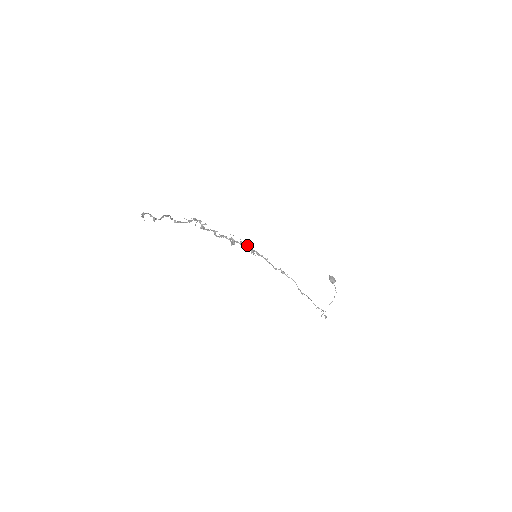
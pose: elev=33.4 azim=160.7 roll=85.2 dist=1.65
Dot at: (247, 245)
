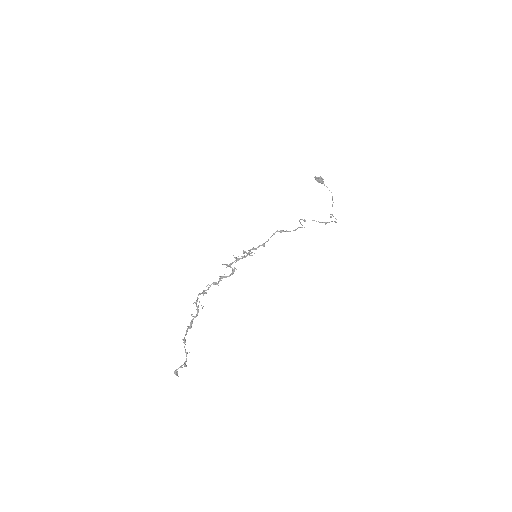
Dot at: occluded
